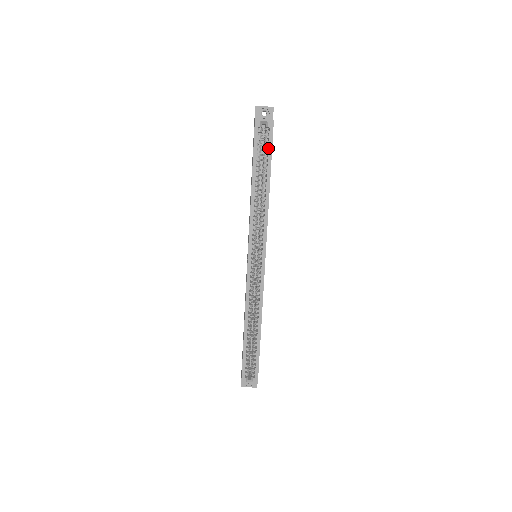
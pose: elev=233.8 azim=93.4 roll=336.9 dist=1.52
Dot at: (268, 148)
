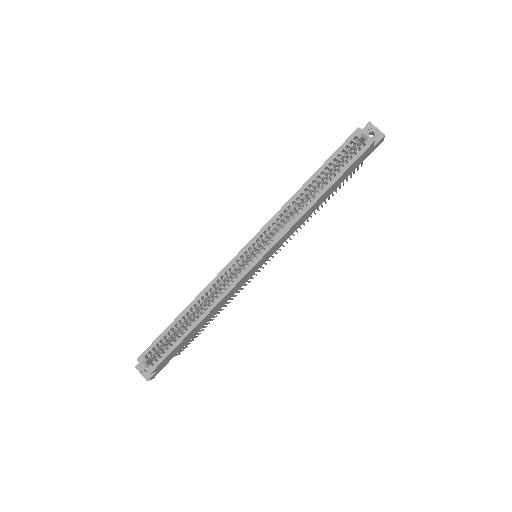
Dot at: (349, 161)
